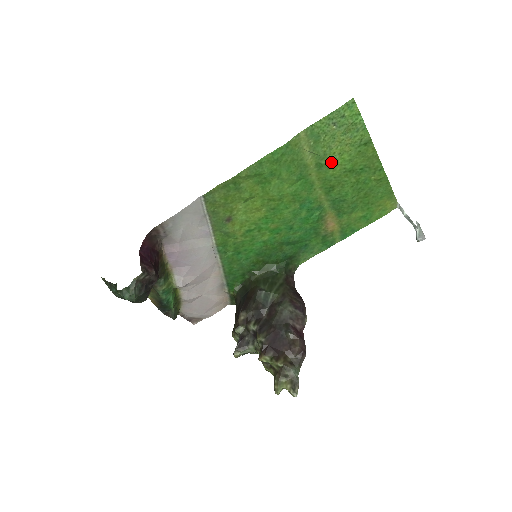
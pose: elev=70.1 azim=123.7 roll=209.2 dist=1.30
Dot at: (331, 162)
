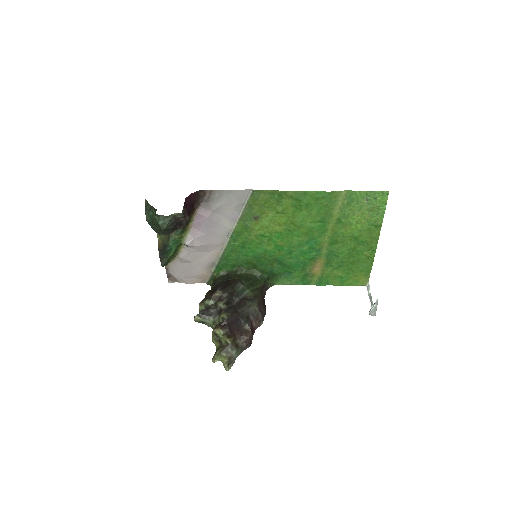
Dot at: (348, 224)
